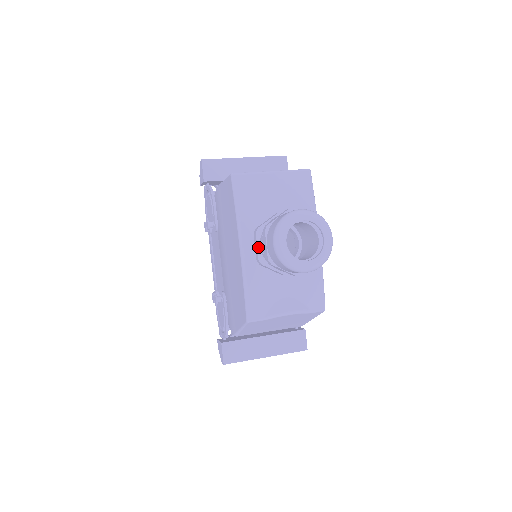
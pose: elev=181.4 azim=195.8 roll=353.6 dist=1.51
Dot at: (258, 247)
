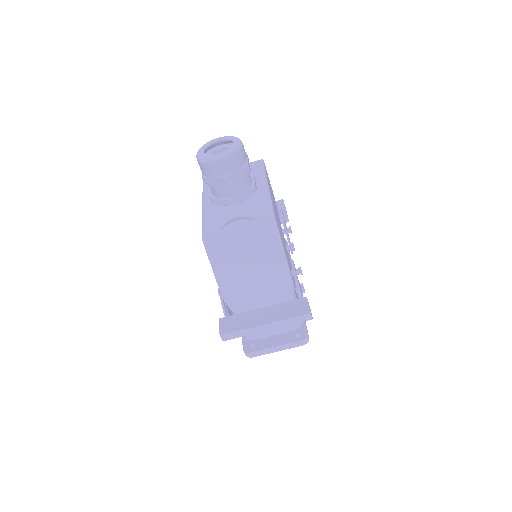
Dot at: (211, 192)
